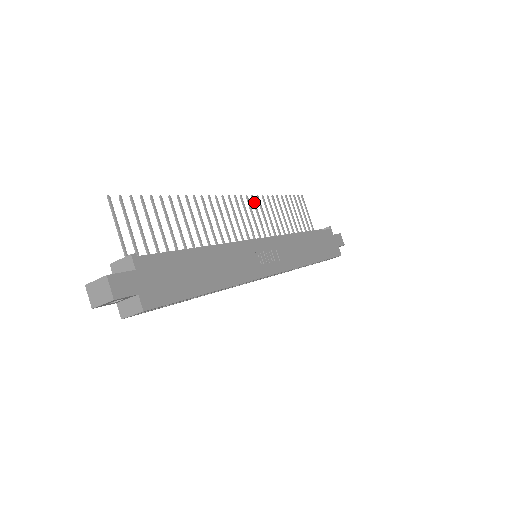
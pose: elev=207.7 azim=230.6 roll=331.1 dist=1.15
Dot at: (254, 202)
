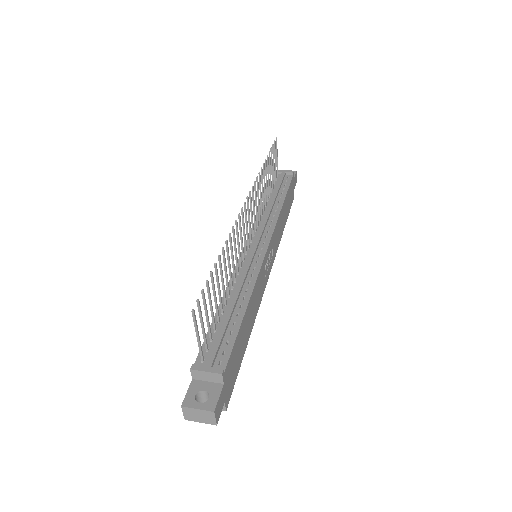
Dot at: occluded
